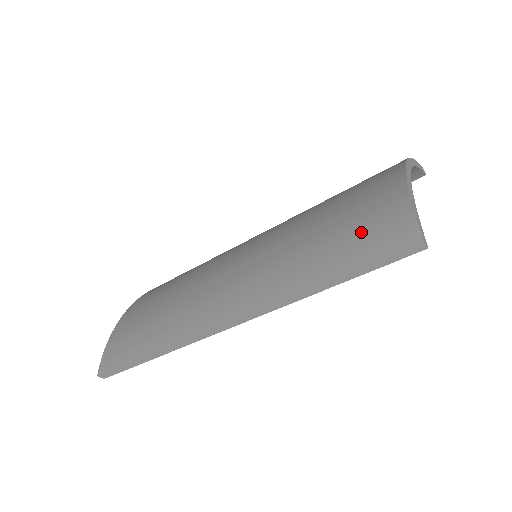
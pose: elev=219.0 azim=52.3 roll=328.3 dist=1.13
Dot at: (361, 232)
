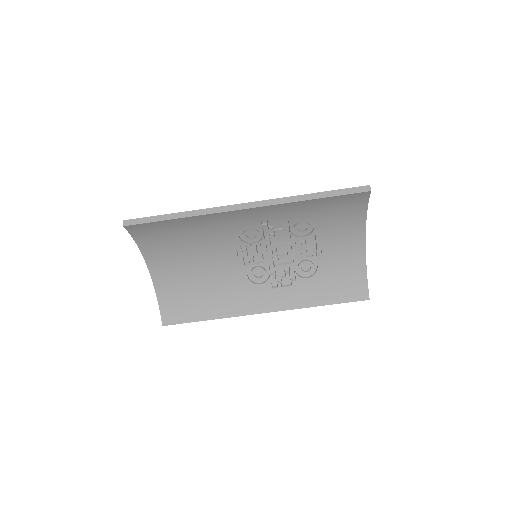
Dot at: occluded
